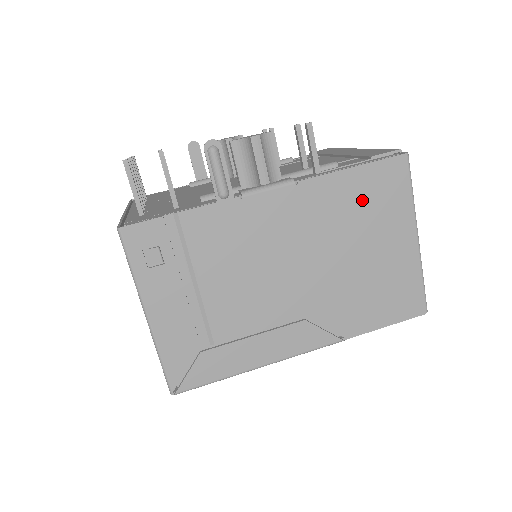
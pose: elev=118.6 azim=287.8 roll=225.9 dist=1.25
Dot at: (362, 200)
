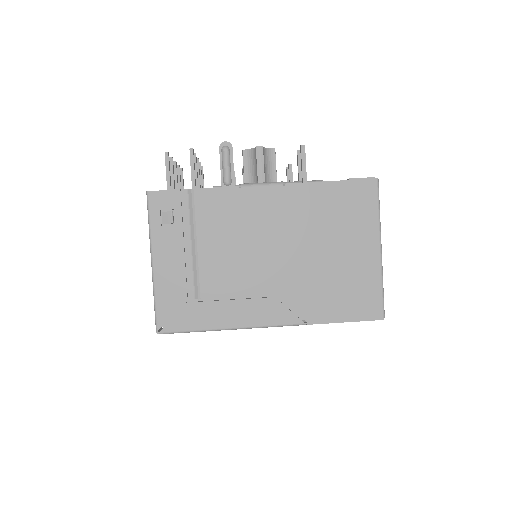
Dot at: (335, 208)
